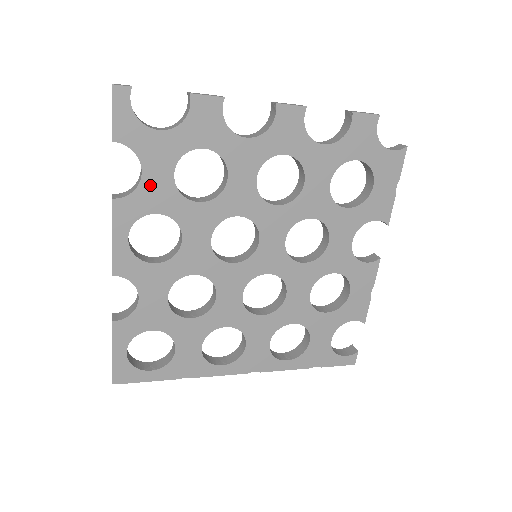
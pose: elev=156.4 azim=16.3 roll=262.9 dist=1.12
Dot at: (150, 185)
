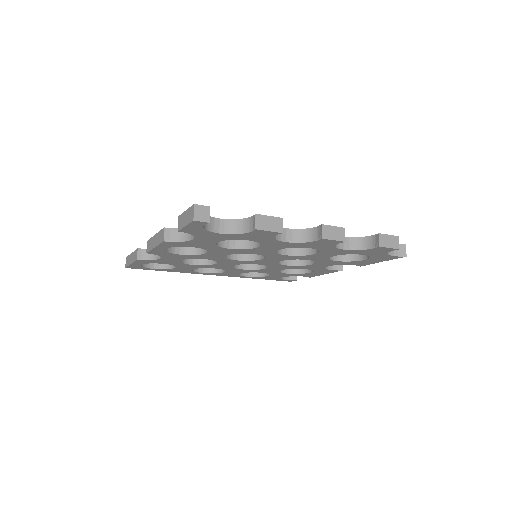
Dot at: (196, 242)
